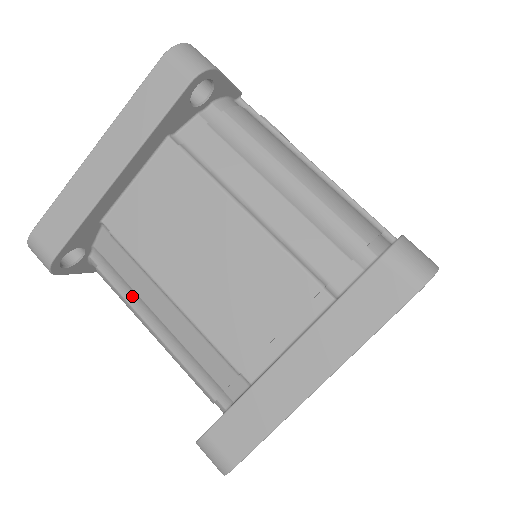
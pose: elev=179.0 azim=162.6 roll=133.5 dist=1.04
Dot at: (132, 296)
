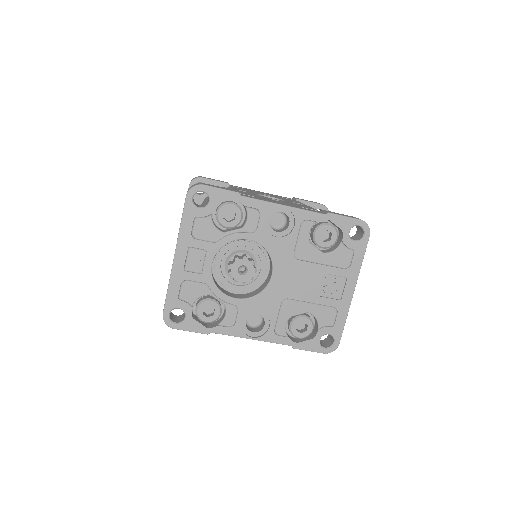
Dot at: occluded
